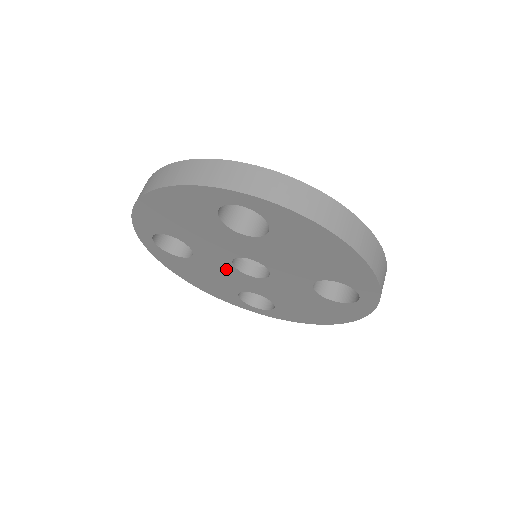
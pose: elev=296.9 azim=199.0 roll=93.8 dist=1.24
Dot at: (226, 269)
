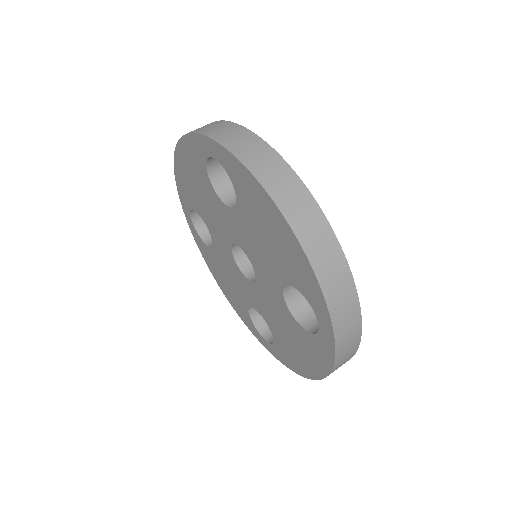
Dot at: (232, 265)
